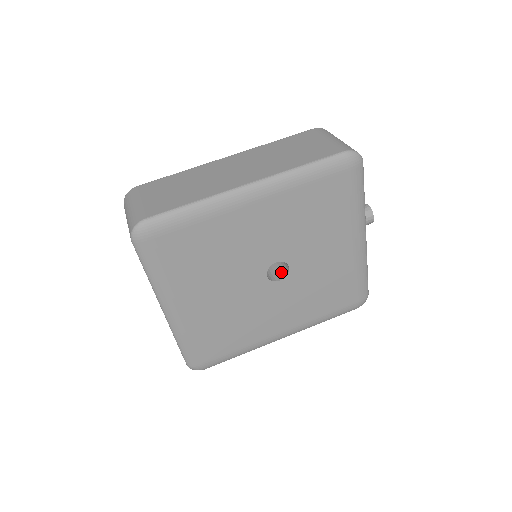
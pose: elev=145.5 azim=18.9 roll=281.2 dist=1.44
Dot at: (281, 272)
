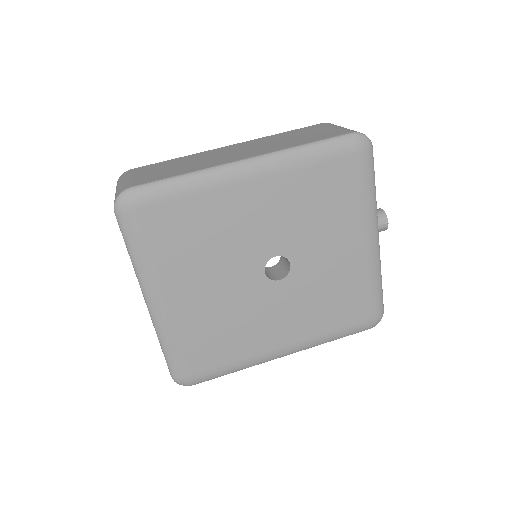
Dot at: (282, 272)
